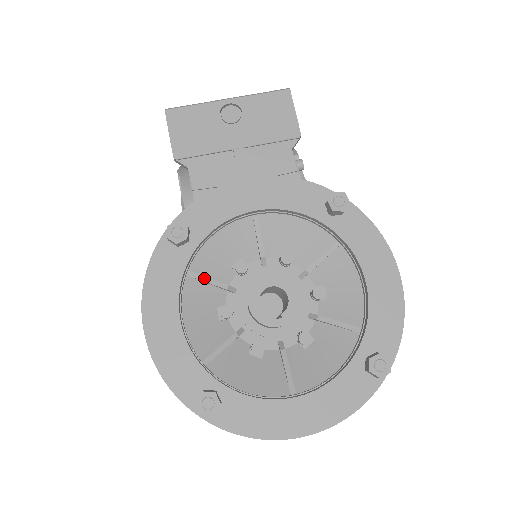
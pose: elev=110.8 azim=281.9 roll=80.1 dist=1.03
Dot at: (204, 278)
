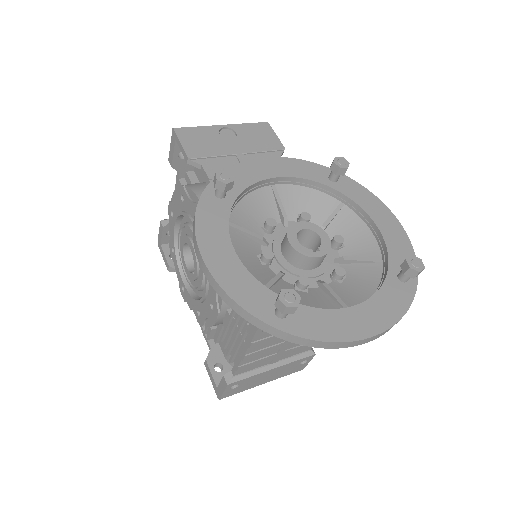
Dot at: (243, 229)
